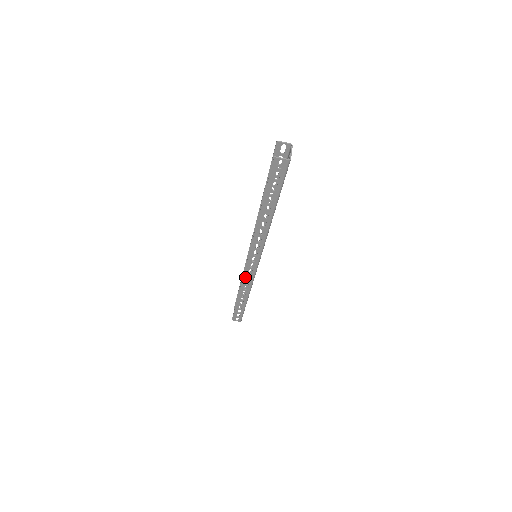
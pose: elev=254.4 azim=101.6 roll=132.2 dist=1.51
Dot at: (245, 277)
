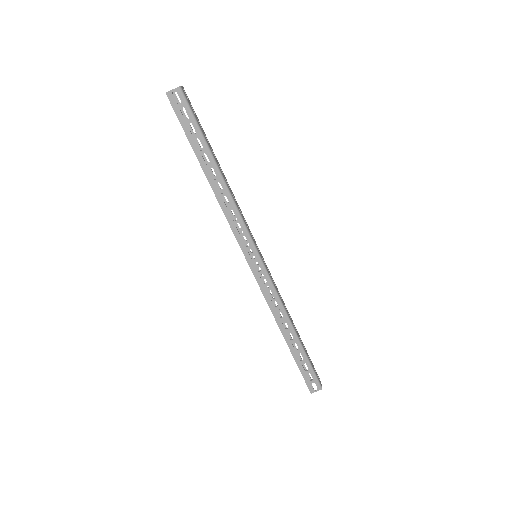
Dot at: (265, 293)
